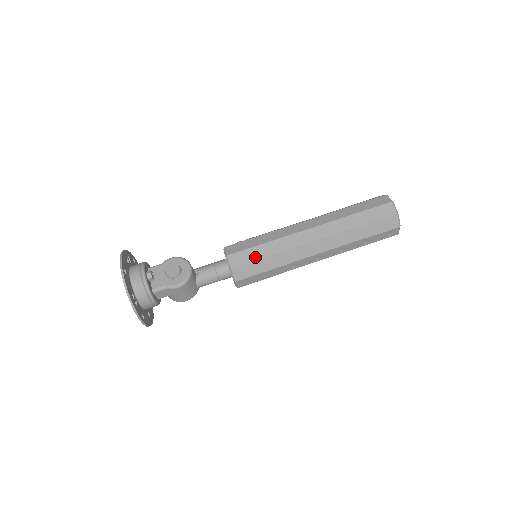
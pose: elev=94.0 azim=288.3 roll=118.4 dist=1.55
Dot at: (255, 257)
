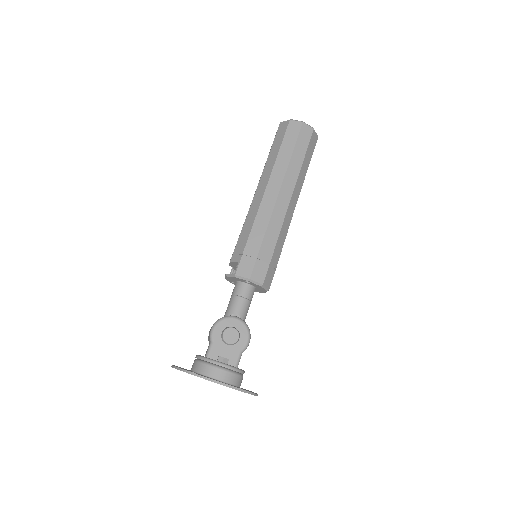
Dot at: (268, 258)
